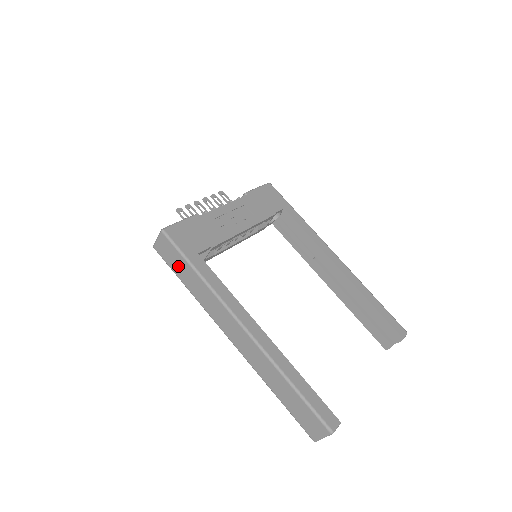
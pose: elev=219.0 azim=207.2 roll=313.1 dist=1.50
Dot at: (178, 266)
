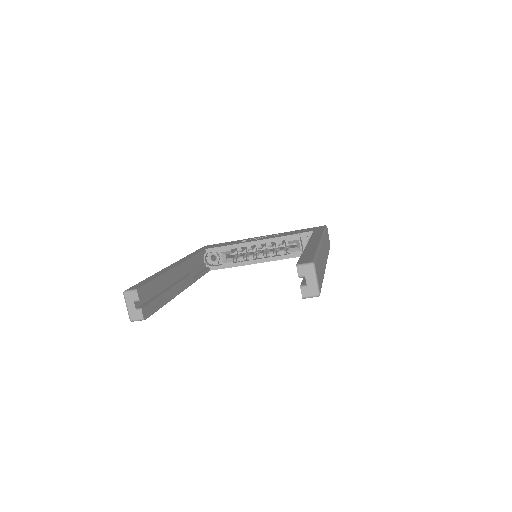
Dot at: occluded
